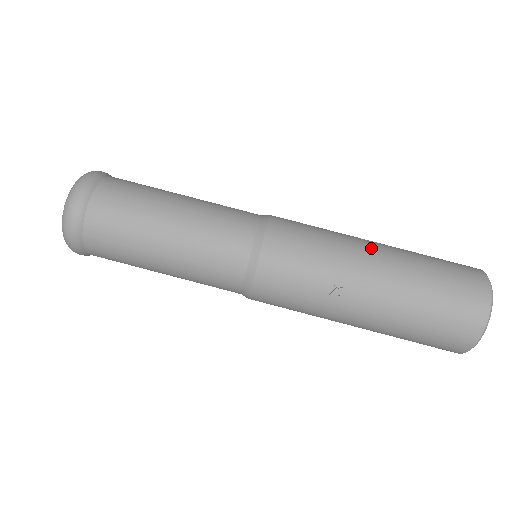
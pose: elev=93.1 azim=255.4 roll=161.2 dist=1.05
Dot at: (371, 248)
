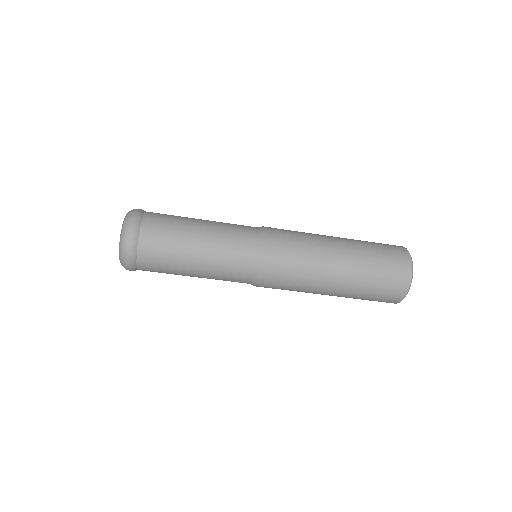
Dot at: (330, 283)
